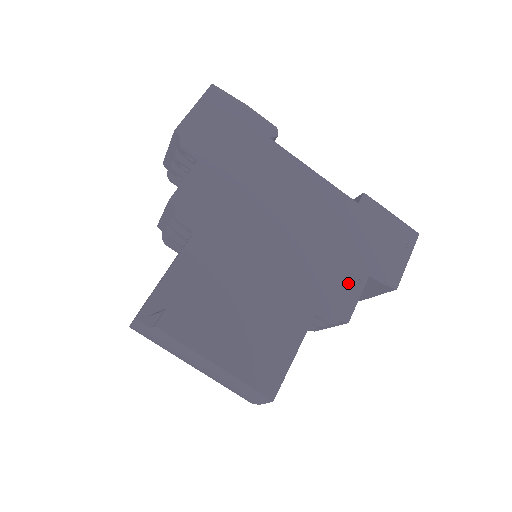
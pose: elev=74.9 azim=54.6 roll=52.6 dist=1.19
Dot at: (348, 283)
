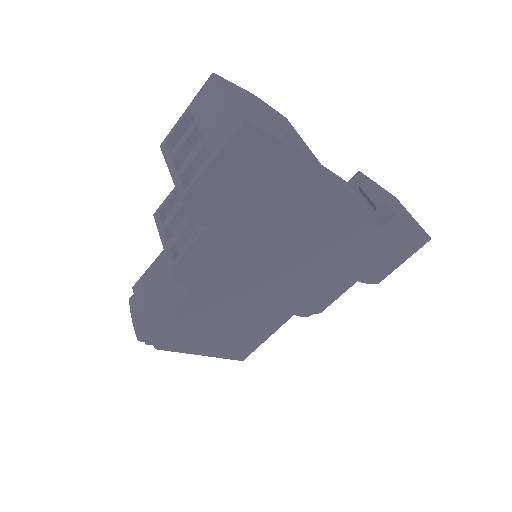
Dot at: (334, 290)
